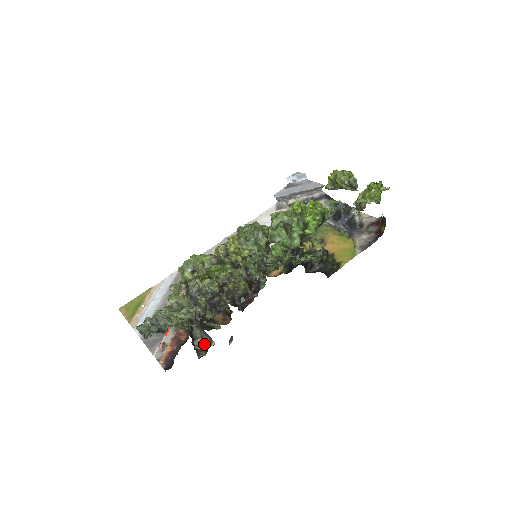
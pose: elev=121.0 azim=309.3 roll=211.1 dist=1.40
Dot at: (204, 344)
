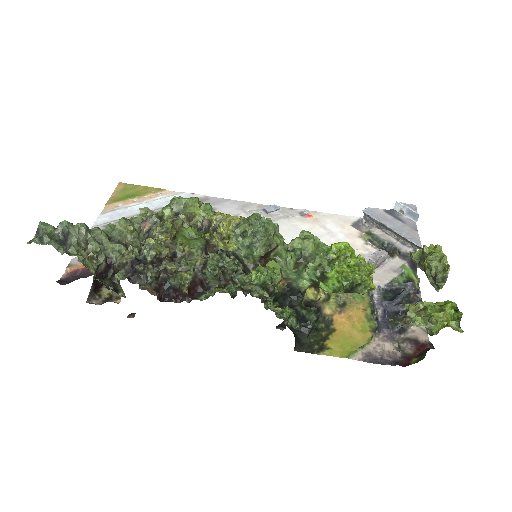
Dot at: (113, 293)
